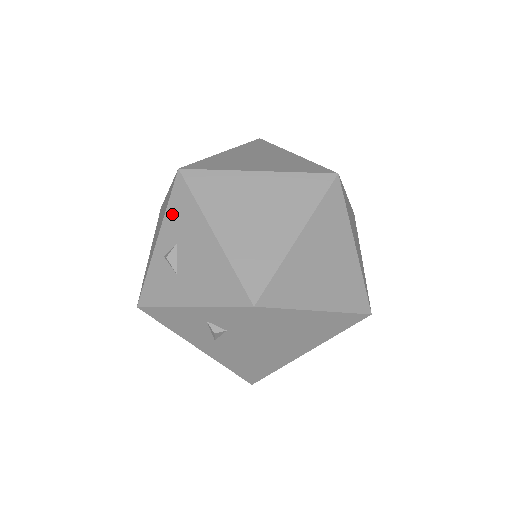
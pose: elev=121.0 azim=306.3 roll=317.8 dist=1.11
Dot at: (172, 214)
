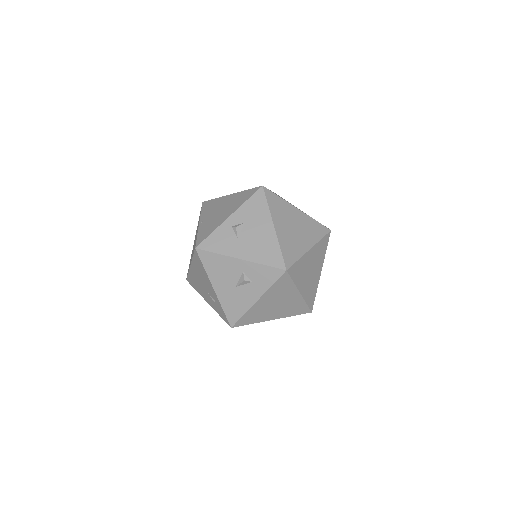
Dot at: (248, 206)
